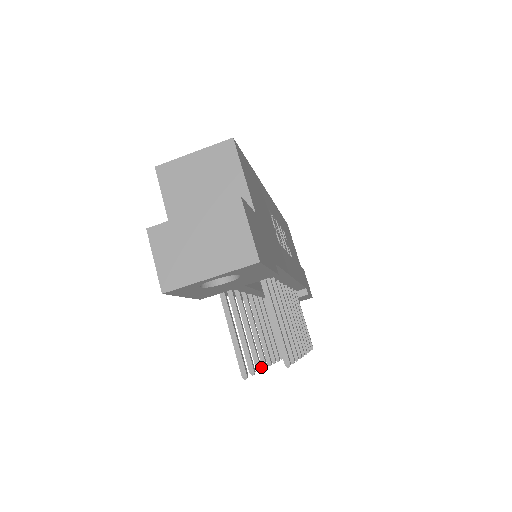
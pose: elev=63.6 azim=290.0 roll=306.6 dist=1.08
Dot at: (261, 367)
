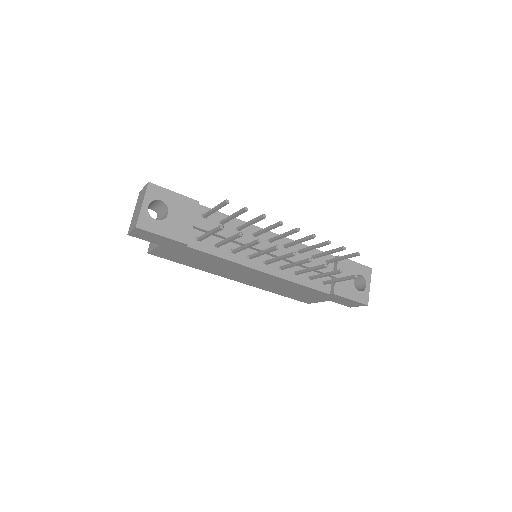
Dot at: occluded
